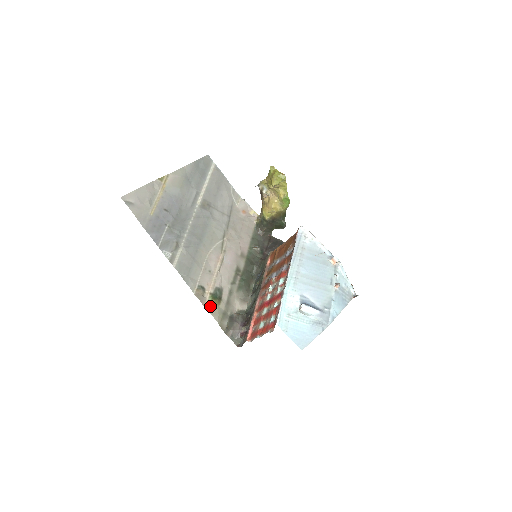
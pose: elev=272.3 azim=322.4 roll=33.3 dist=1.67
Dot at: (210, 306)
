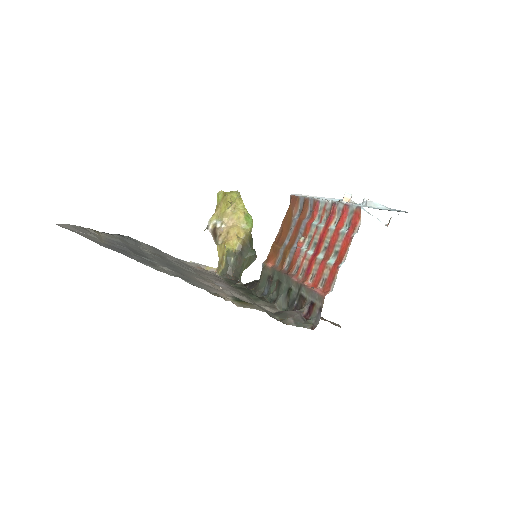
Dot at: (242, 304)
